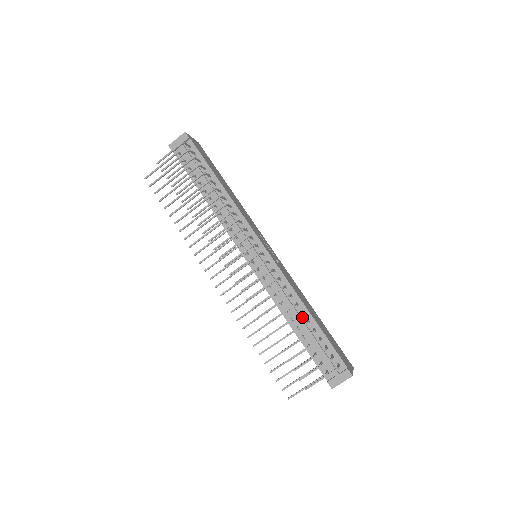
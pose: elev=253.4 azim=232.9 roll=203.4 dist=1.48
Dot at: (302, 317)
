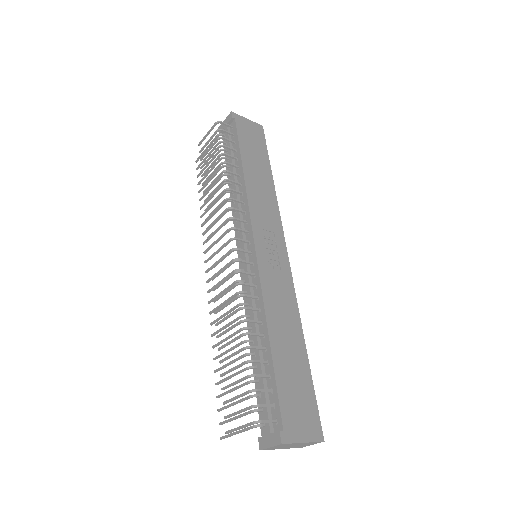
Dot at: (261, 341)
